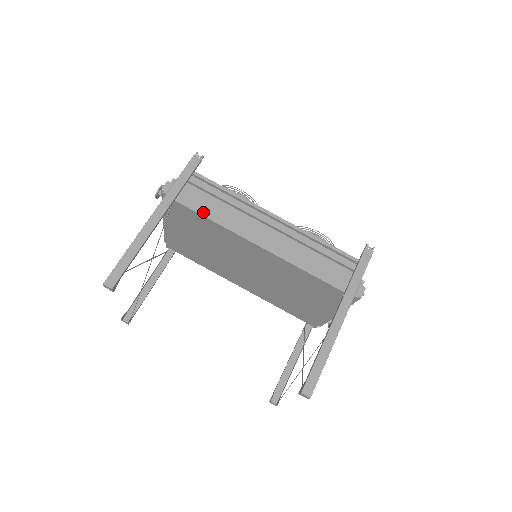
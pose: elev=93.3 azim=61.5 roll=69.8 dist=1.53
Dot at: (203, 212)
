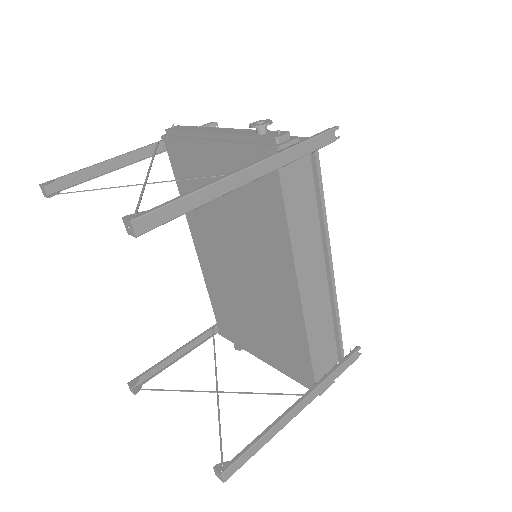
Dot at: (289, 207)
